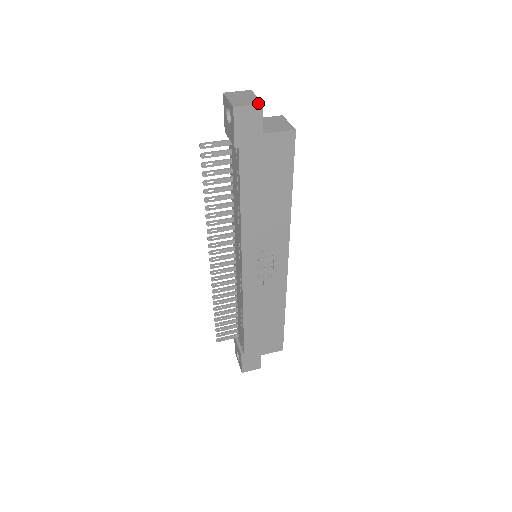
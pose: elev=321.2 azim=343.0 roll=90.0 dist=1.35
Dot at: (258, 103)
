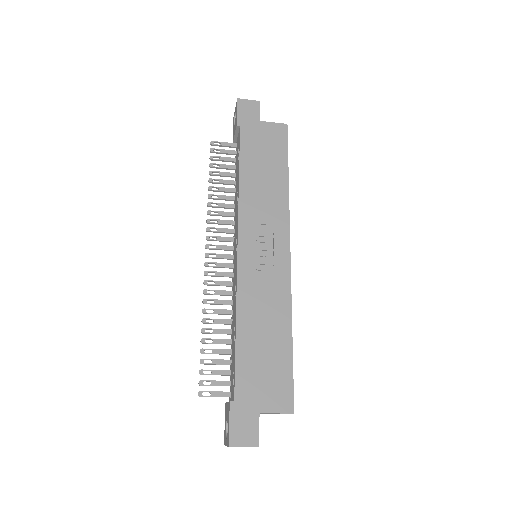
Dot at: (256, 101)
